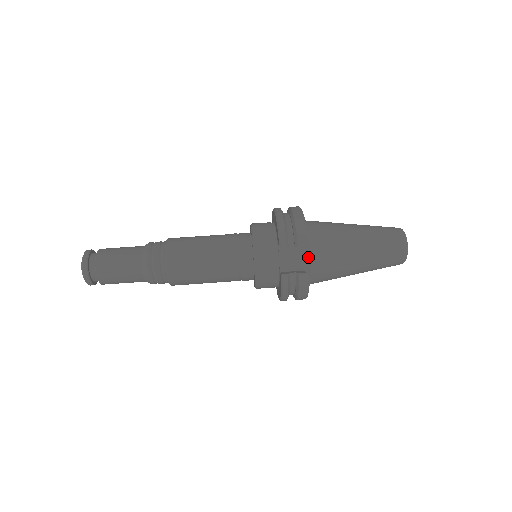
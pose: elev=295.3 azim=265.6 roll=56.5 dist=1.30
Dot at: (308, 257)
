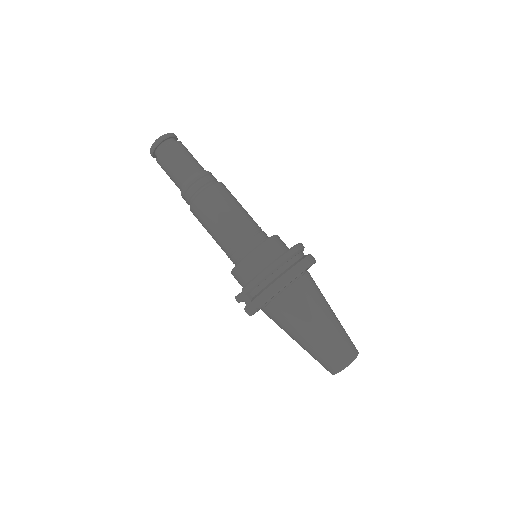
Dot at: (263, 307)
